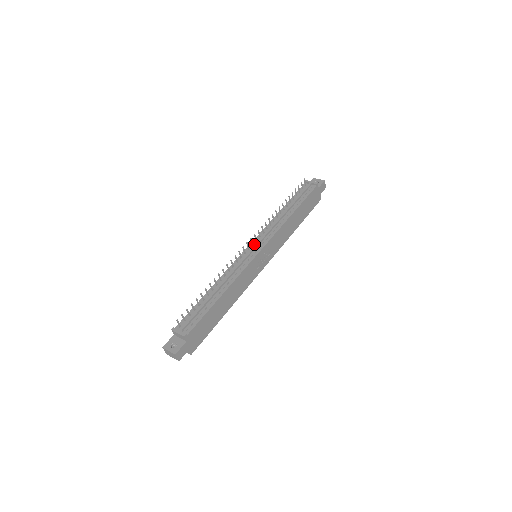
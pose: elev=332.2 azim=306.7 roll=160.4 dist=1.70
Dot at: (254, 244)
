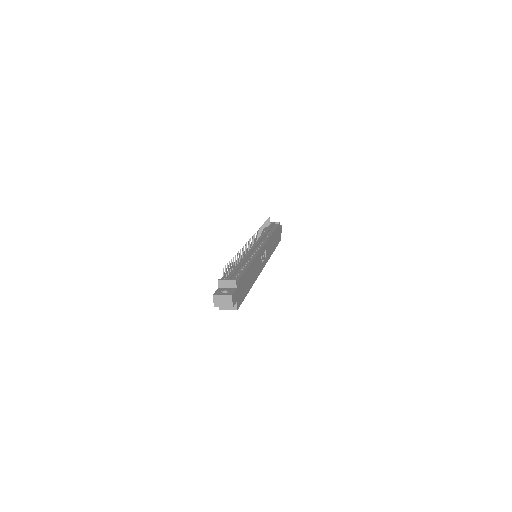
Dot at: (255, 243)
